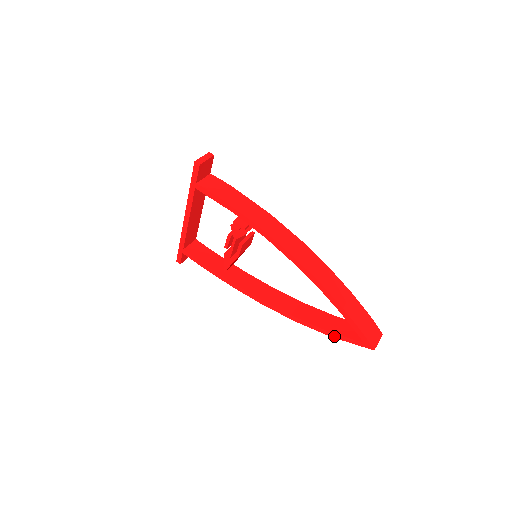
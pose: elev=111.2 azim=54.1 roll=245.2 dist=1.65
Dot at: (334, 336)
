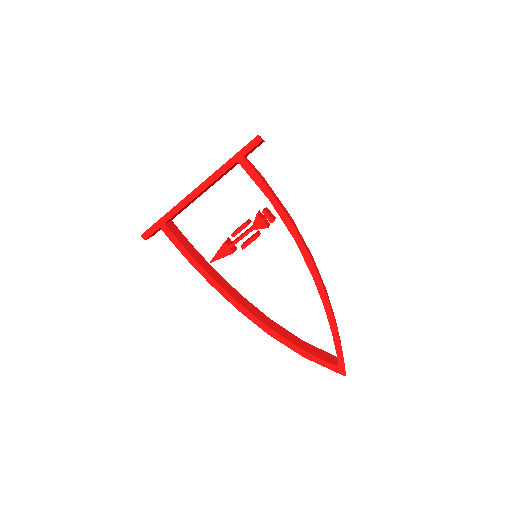
Dot at: (309, 357)
